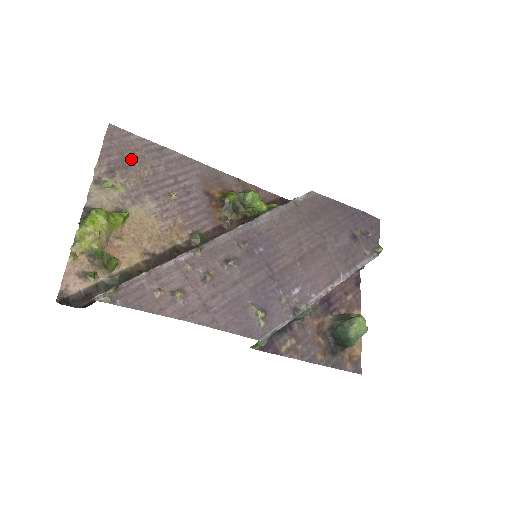
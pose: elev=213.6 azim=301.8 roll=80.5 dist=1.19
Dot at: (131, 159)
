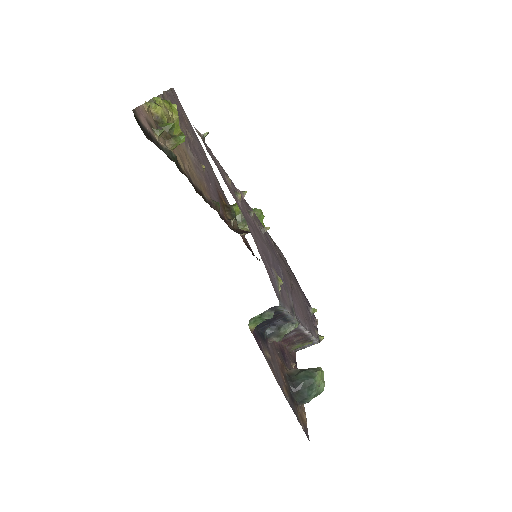
Dot at: (182, 118)
